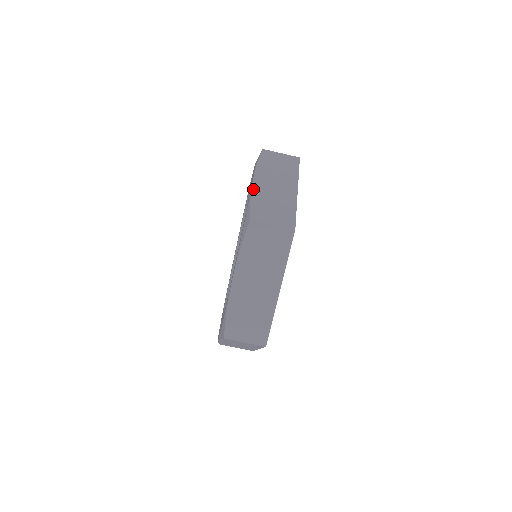
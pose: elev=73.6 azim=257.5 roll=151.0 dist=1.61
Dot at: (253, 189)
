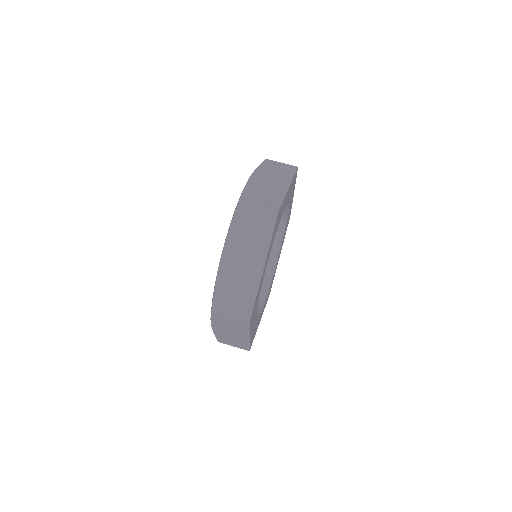
Dot at: occluded
